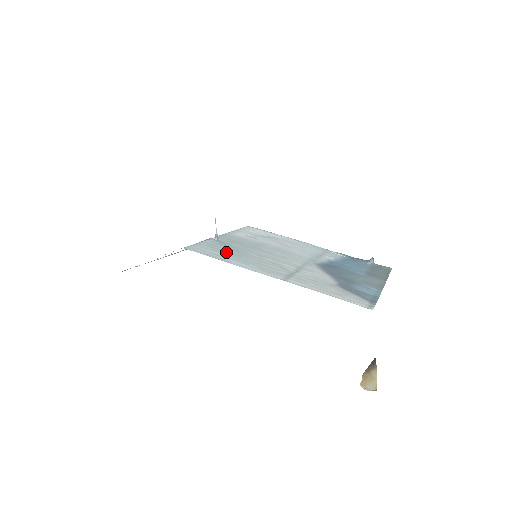
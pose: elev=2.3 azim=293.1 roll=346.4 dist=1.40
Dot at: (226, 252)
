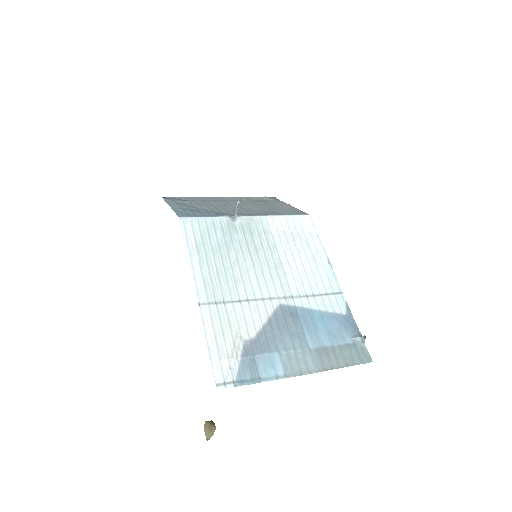
Dot at: (210, 241)
